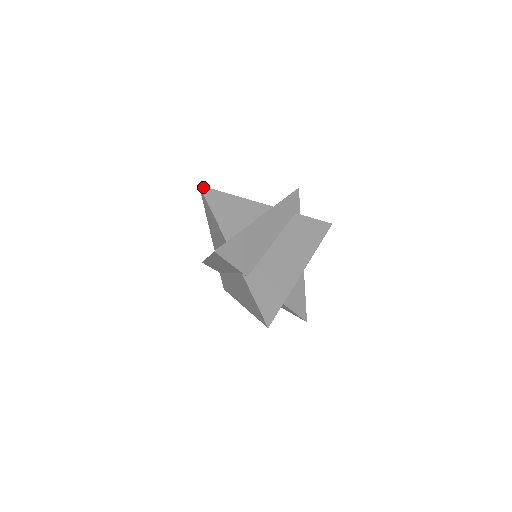
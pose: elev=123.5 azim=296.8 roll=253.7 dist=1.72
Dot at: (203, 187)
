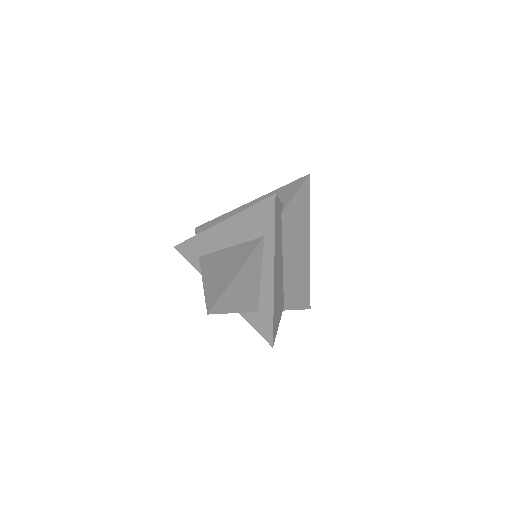
Dot at: (211, 311)
